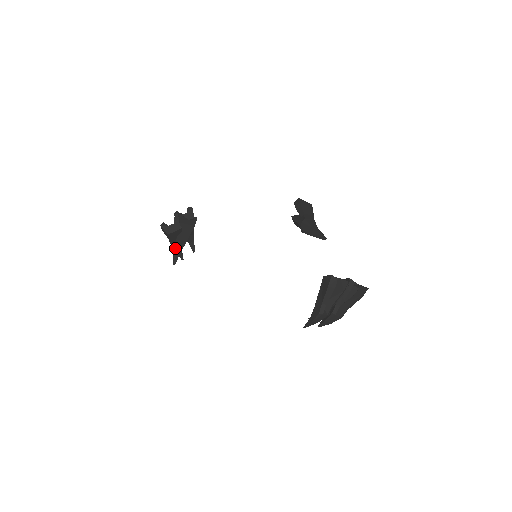
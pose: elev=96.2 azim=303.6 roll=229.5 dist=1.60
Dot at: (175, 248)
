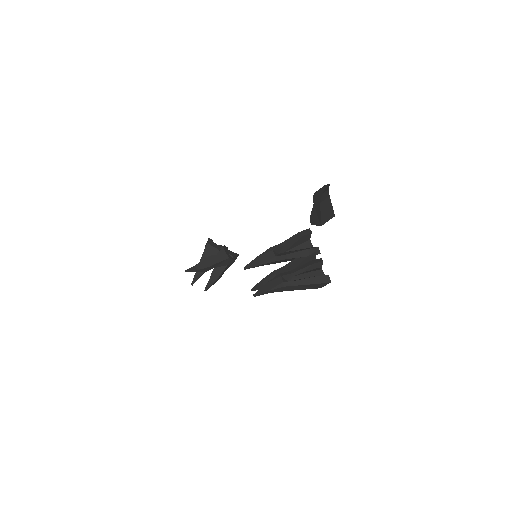
Dot at: (199, 263)
